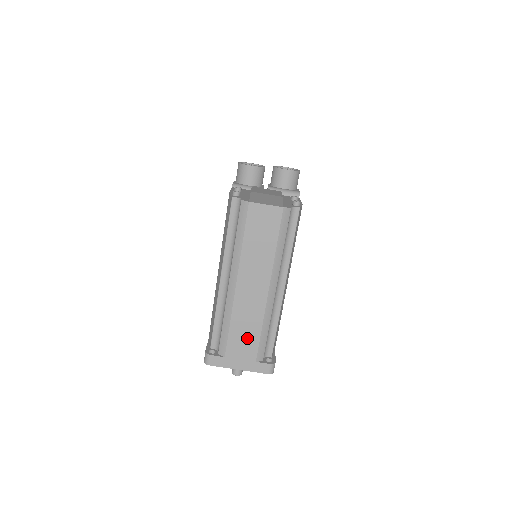
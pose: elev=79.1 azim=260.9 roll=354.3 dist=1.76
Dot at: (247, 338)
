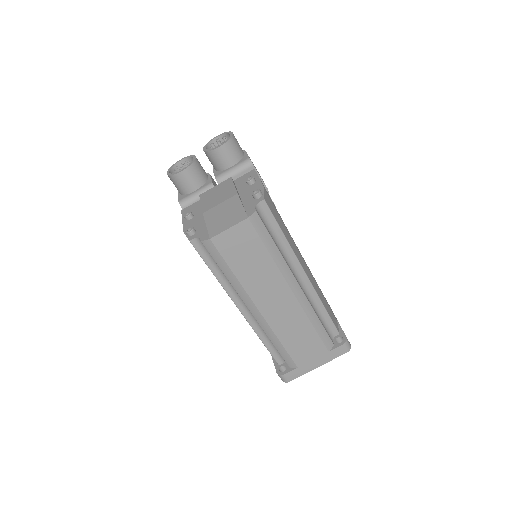
Dot at: (306, 341)
